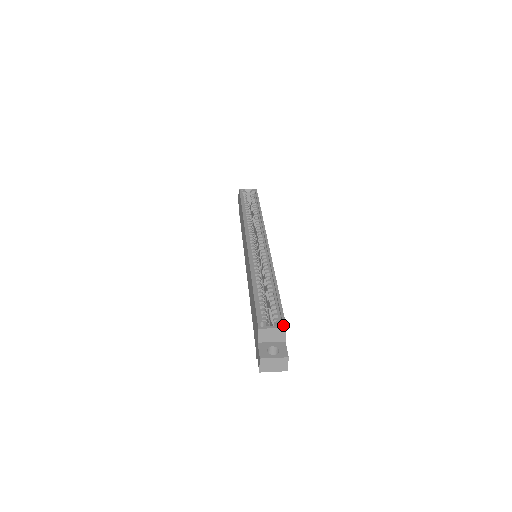
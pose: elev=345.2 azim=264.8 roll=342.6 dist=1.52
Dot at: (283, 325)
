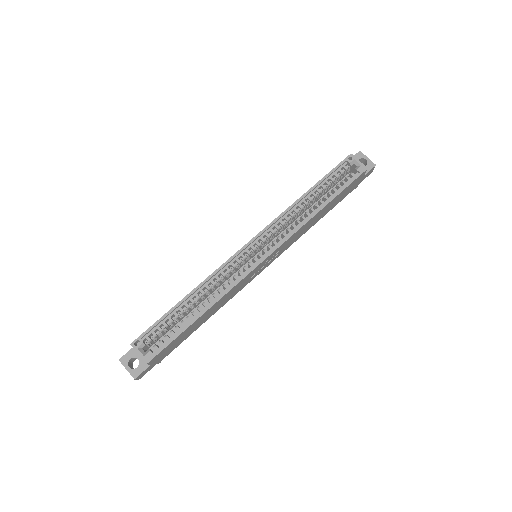
Dot at: (147, 359)
